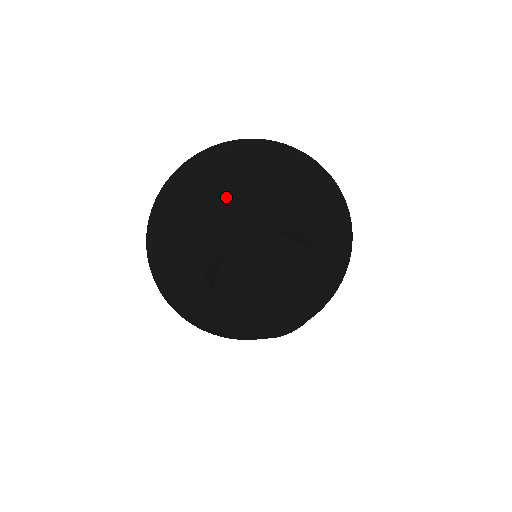
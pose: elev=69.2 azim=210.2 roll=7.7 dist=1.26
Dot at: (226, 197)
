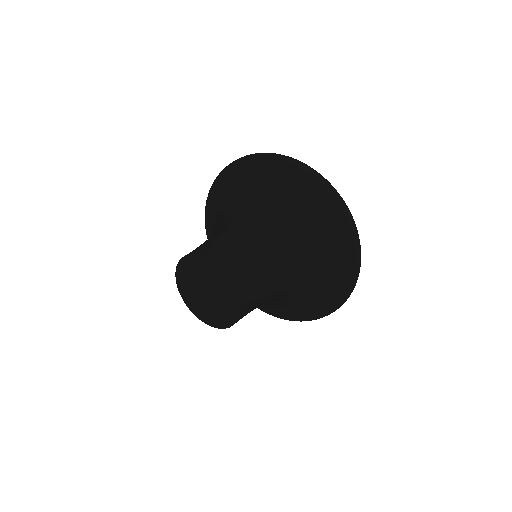
Dot at: (229, 208)
